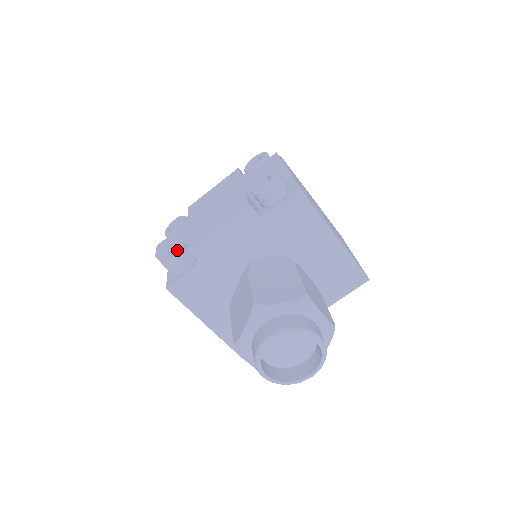
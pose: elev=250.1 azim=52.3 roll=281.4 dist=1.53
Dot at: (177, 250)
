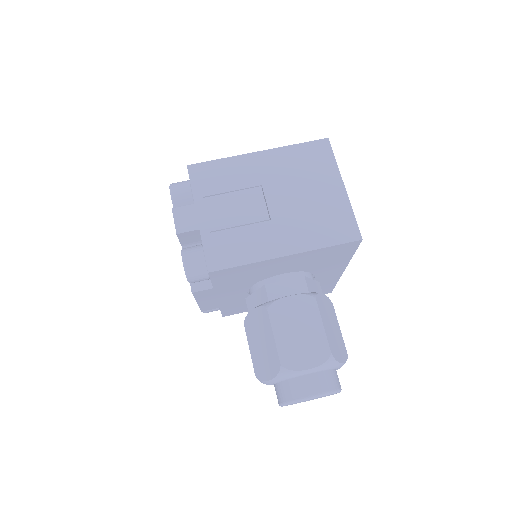
Dot at: occluded
